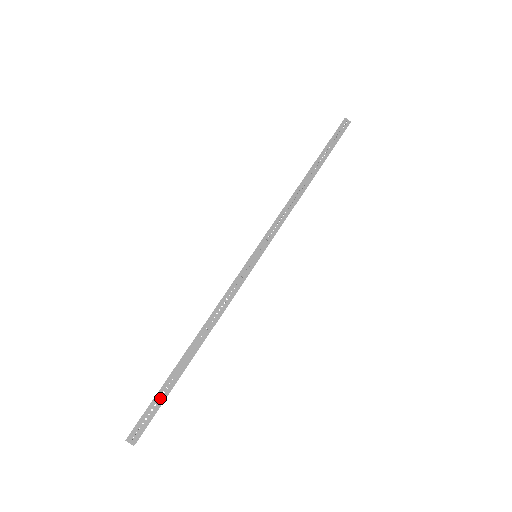
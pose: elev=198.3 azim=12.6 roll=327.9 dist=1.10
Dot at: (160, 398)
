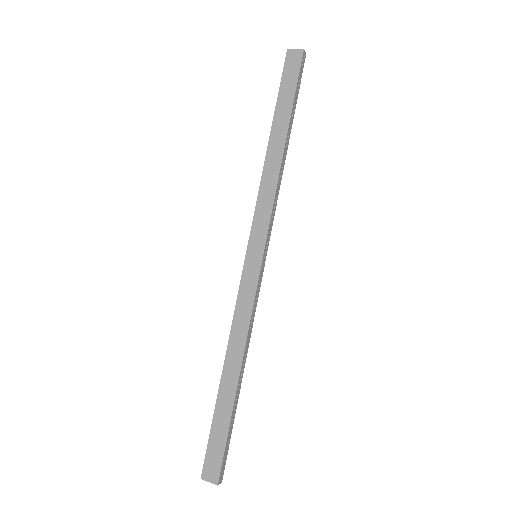
Dot at: (229, 436)
